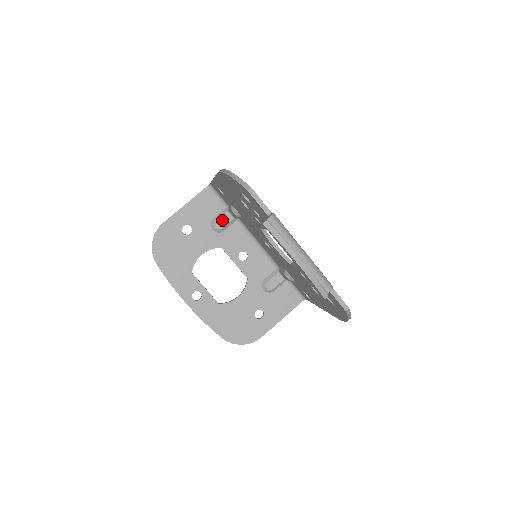
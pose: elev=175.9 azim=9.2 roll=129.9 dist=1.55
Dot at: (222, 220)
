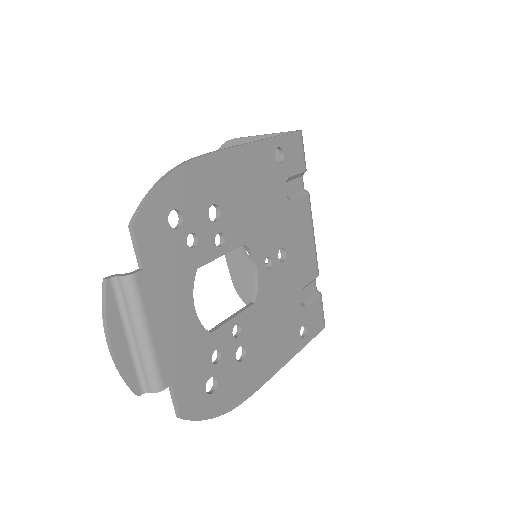
Dot at: occluded
